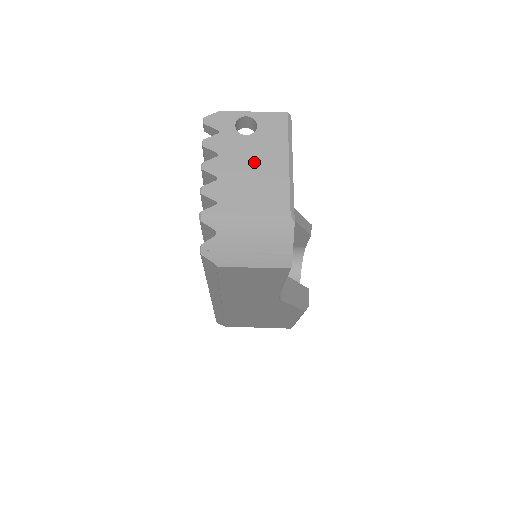
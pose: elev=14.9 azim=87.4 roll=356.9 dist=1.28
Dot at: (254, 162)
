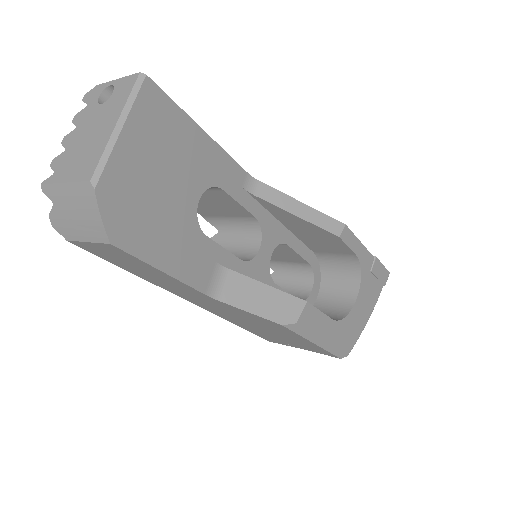
Dot at: (93, 130)
